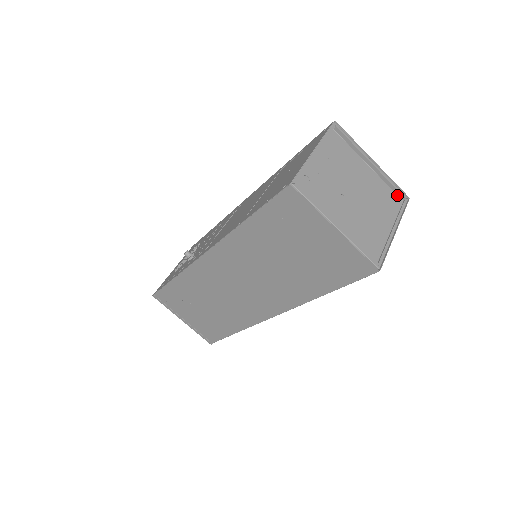
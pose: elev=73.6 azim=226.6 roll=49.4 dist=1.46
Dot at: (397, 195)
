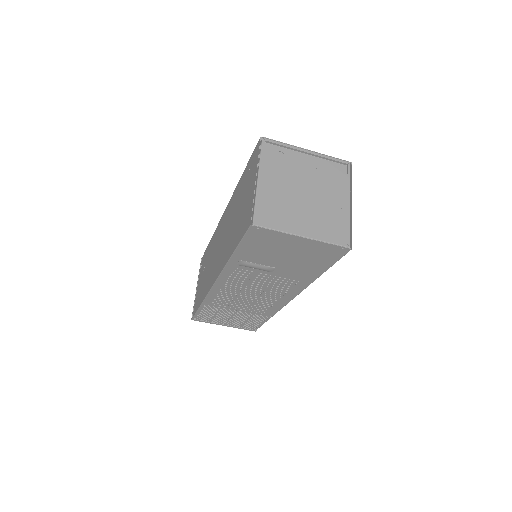
Dot at: occluded
